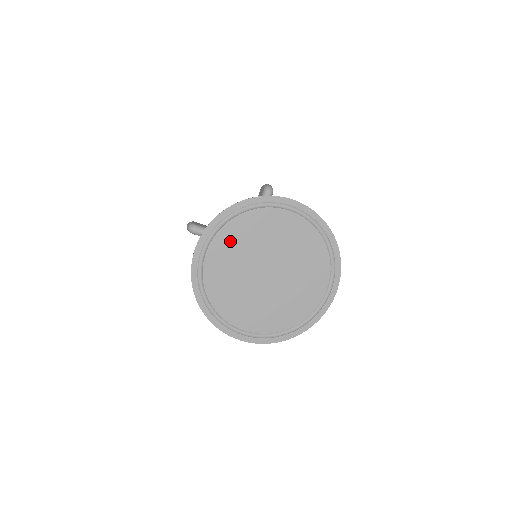
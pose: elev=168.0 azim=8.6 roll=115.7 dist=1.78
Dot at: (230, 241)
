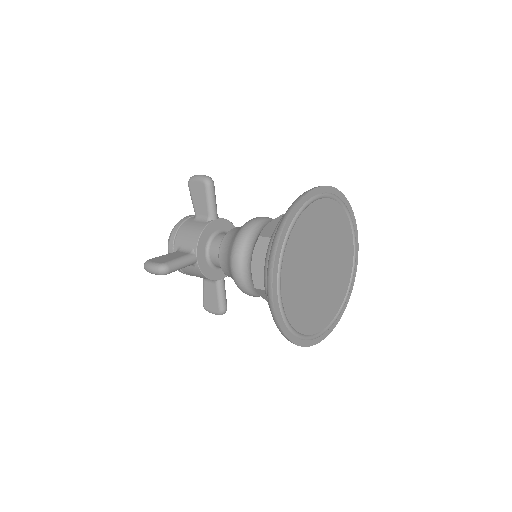
Dot at: (292, 263)
